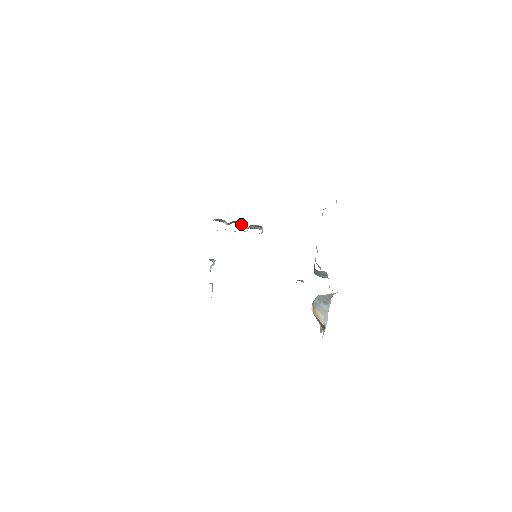
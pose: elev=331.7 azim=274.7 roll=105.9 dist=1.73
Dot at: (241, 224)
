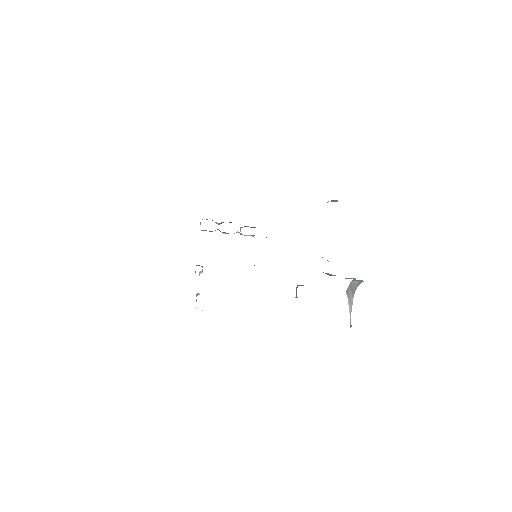
Dot at: occluded
